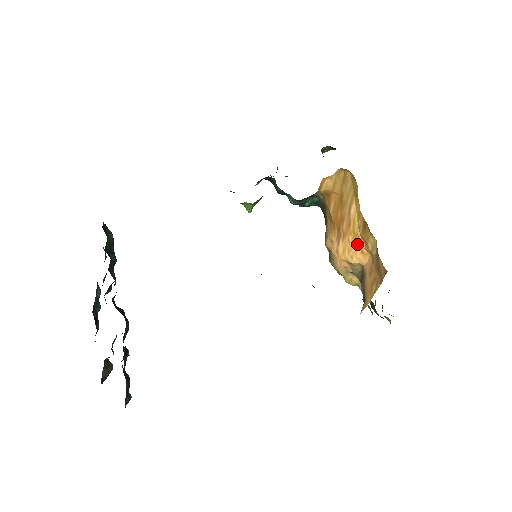
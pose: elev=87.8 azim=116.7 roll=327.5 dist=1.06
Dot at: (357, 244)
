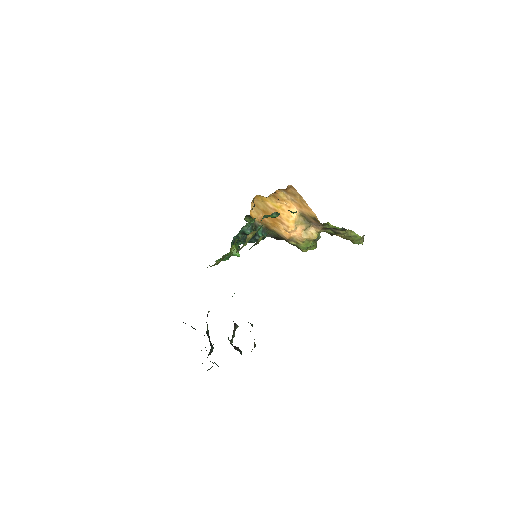
Dot at: (285, 209)
